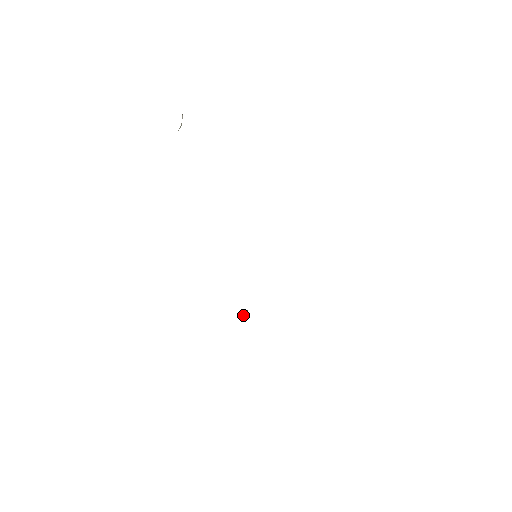
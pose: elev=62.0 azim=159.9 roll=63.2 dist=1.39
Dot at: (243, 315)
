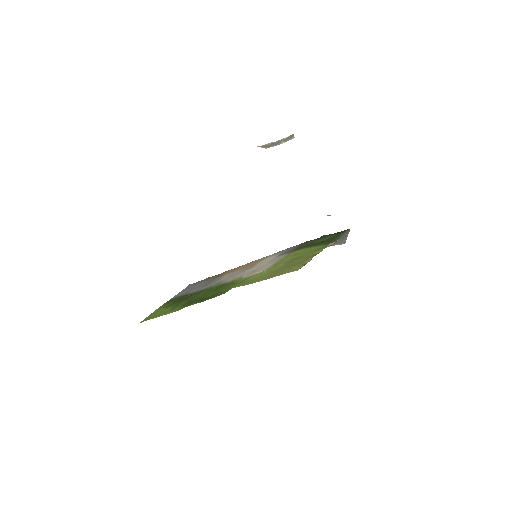
Dot at: (215, 285)
